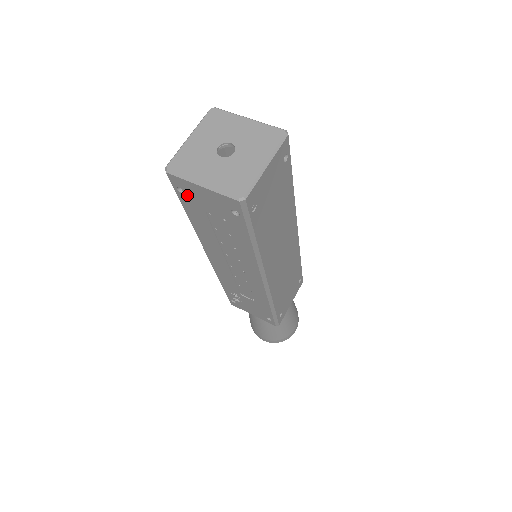
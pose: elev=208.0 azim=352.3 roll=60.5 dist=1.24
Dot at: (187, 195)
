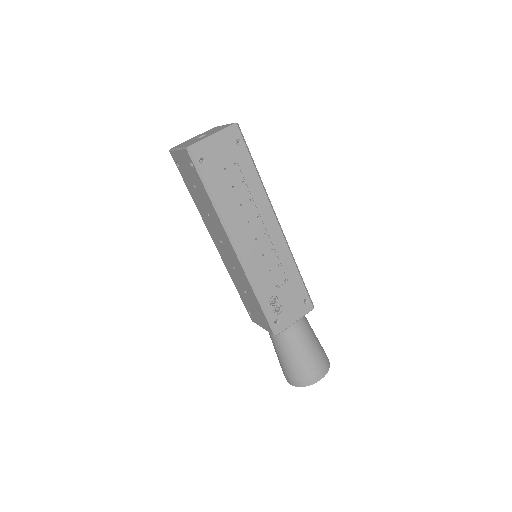
Dot at: (207, 161)
